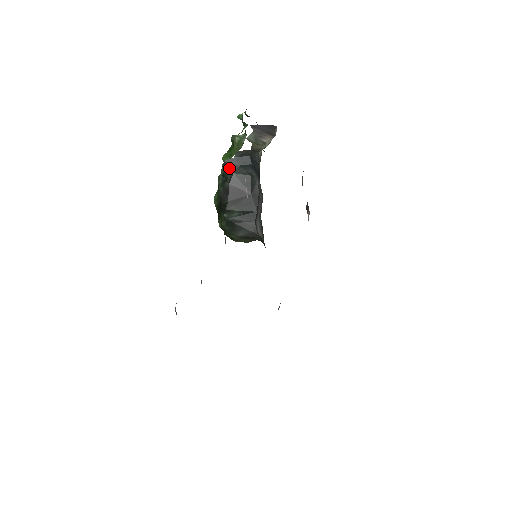
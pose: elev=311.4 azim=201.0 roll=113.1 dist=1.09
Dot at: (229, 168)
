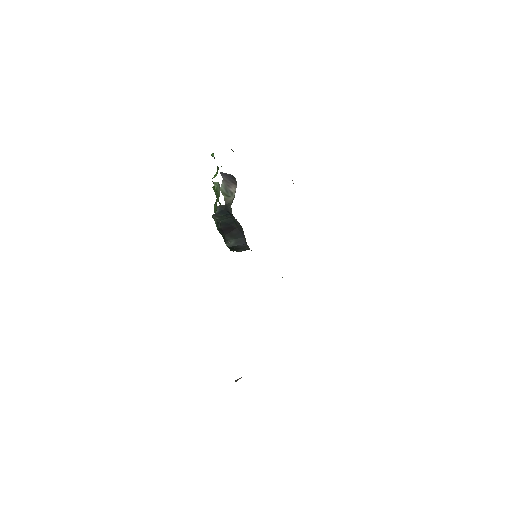
Dot at: (216, 218)
